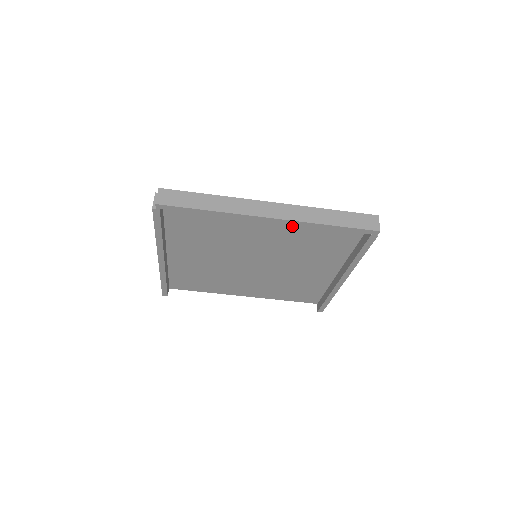
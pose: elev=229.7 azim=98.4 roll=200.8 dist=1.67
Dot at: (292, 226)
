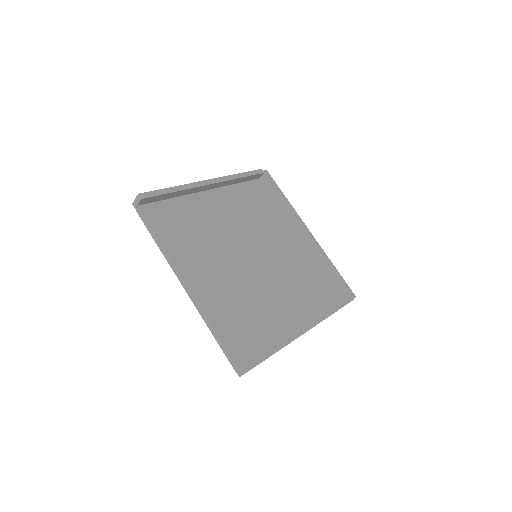
Dot at: (304, 257)
